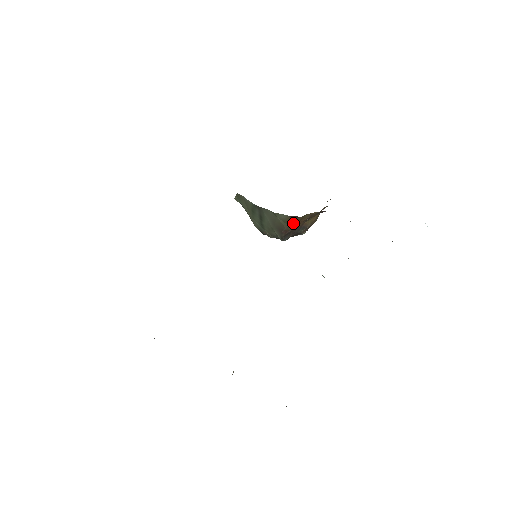
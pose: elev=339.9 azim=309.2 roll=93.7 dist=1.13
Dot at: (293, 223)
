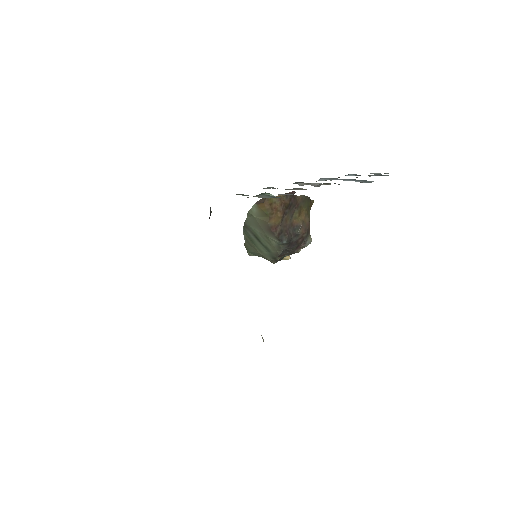
Dot at: (267, 211)
